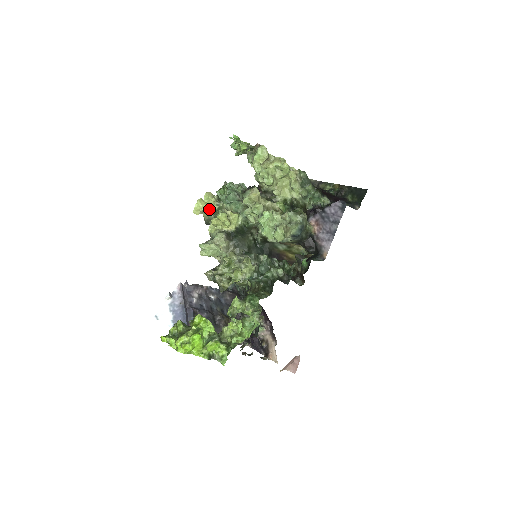
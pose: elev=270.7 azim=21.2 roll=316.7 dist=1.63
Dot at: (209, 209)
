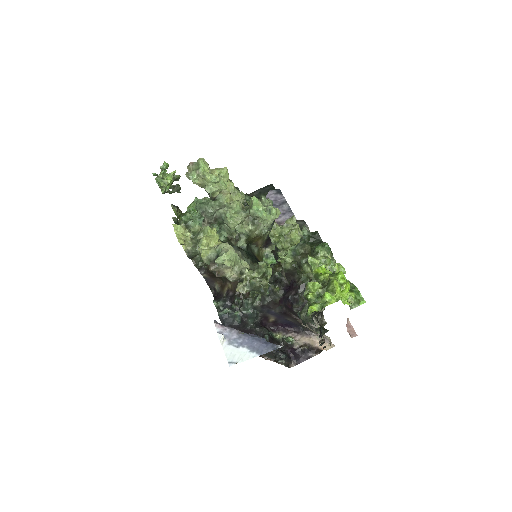
Dot at: (187, 236)
